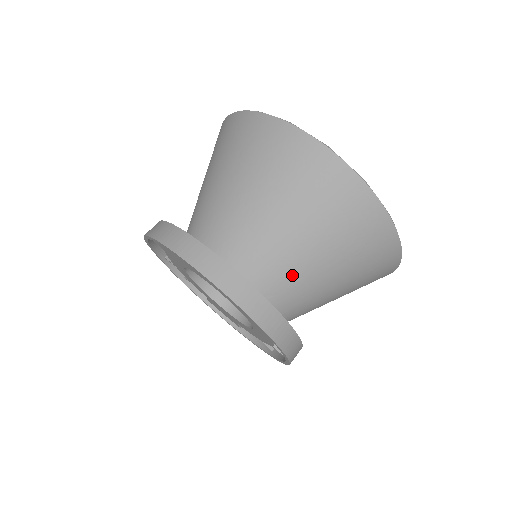
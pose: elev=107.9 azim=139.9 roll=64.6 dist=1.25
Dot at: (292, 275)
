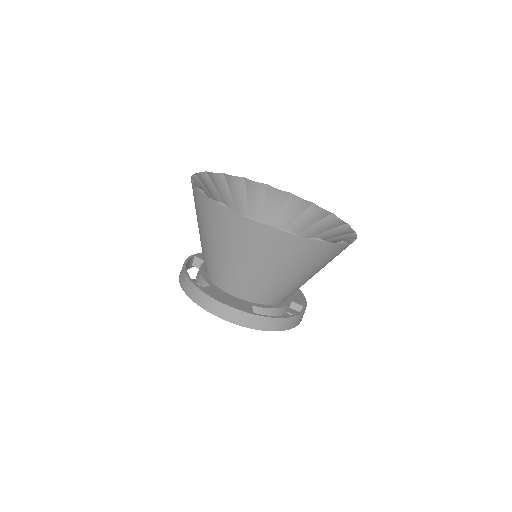
Dot at: (288, 289)
